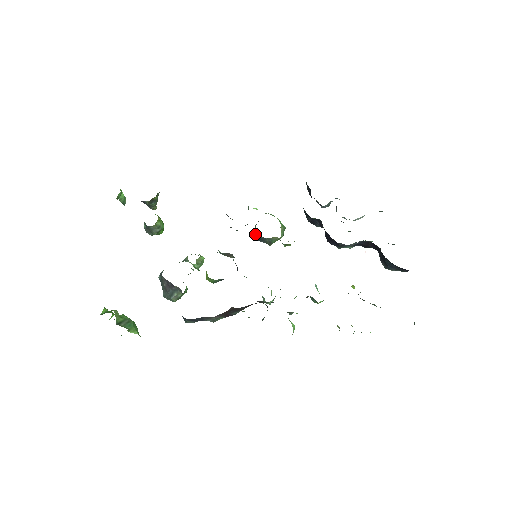
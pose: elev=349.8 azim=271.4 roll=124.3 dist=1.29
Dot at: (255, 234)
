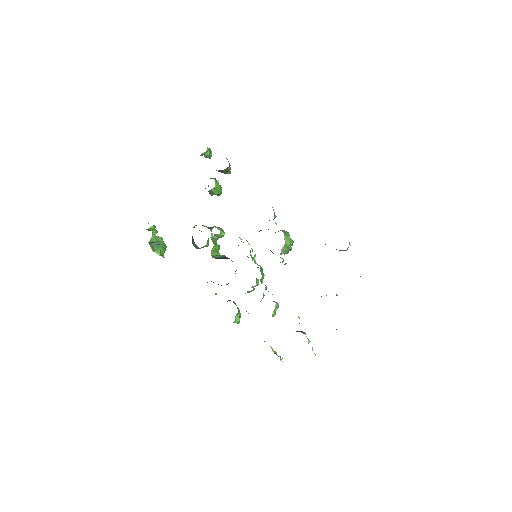
Dot at: occluded
